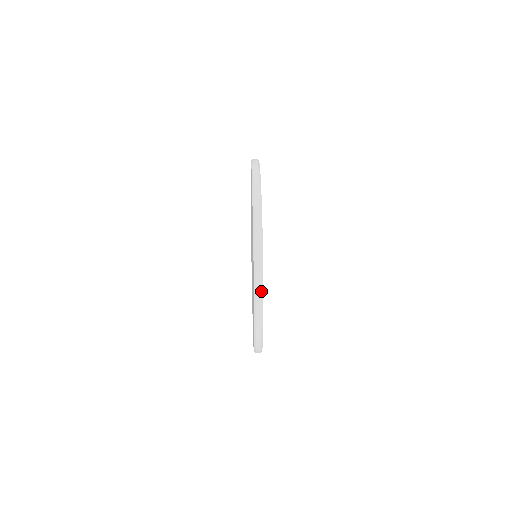
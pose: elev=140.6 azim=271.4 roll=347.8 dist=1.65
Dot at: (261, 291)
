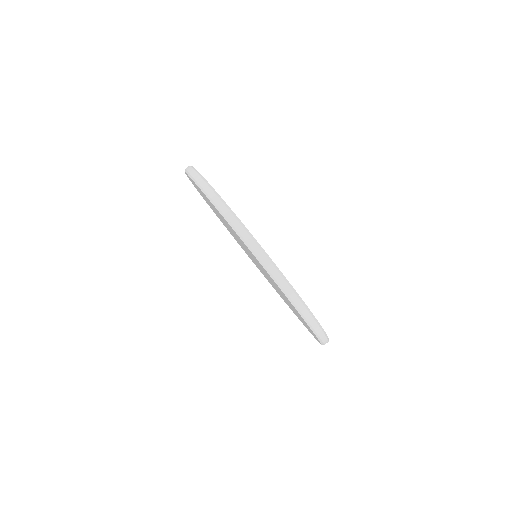
Dot at: occluded
